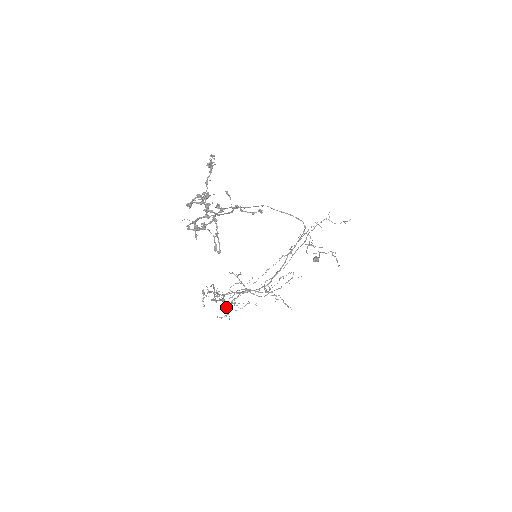
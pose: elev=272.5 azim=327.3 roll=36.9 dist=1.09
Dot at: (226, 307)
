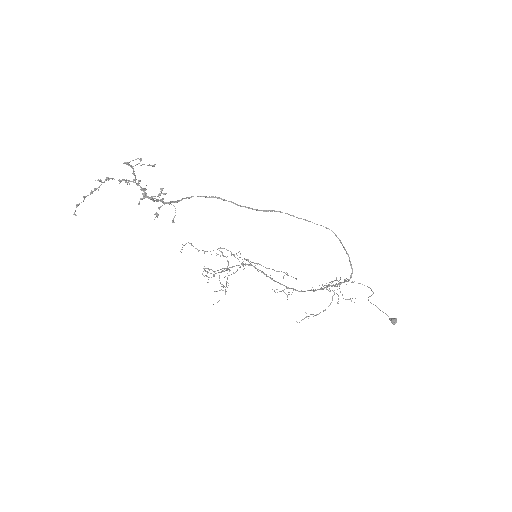
Dot at: occluded
